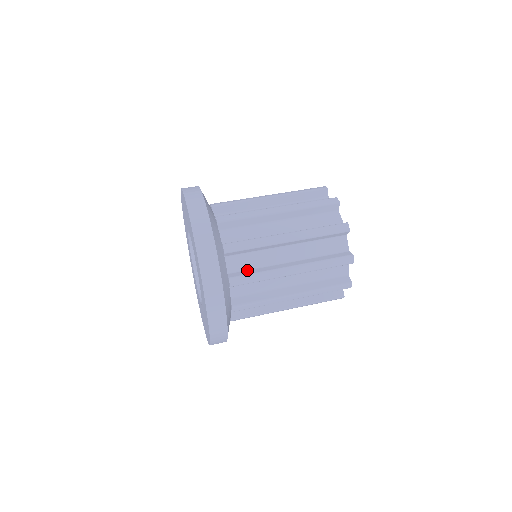
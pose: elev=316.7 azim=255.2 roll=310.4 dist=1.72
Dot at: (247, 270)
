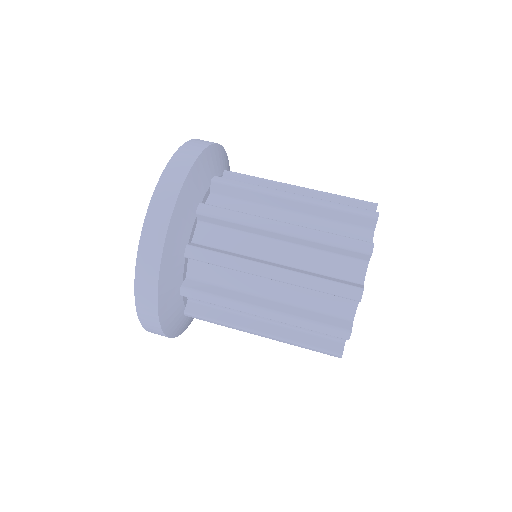
Dot at: (217, 248)
